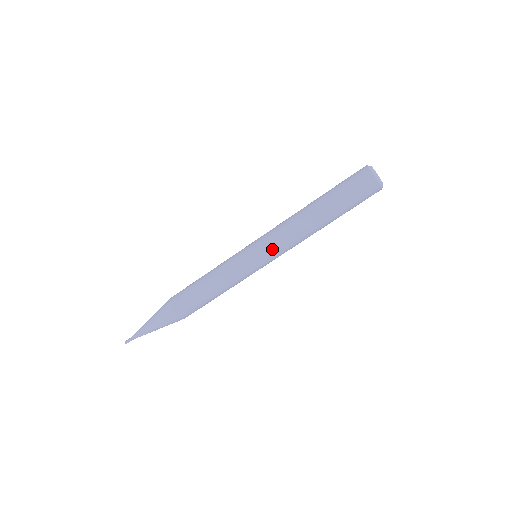
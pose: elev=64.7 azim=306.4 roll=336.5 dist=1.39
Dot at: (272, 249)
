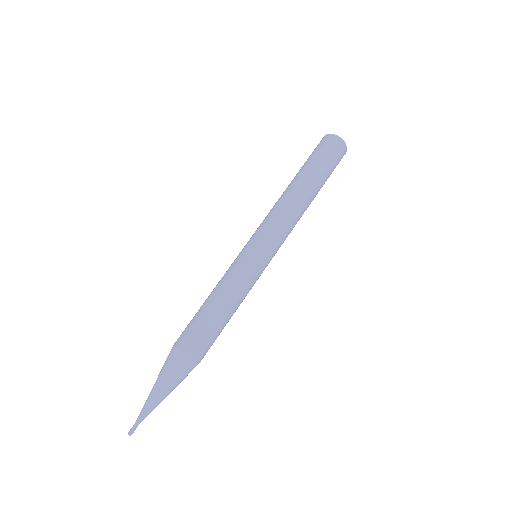
Dot at: (272, 235)
